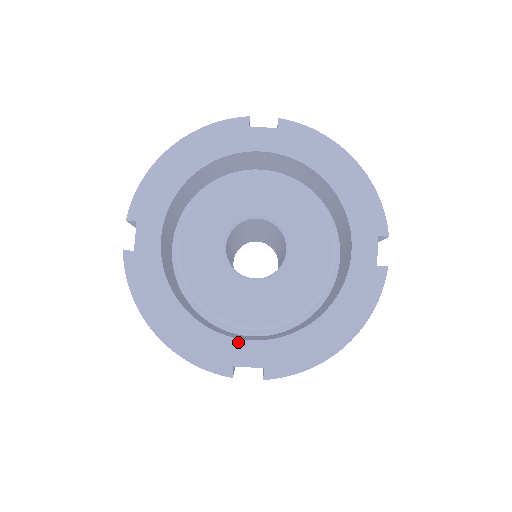
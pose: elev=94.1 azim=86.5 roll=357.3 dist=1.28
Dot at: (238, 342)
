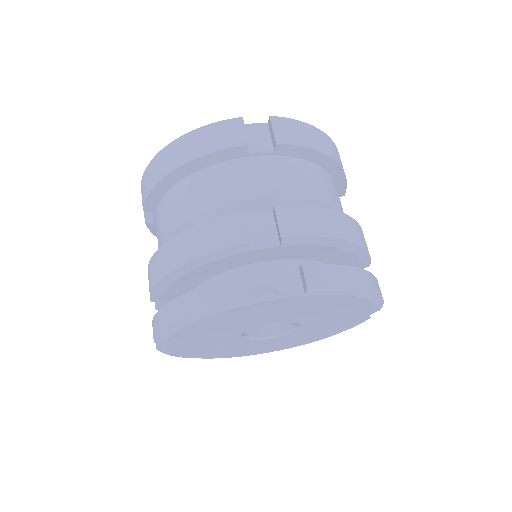
Dot at: occluded
